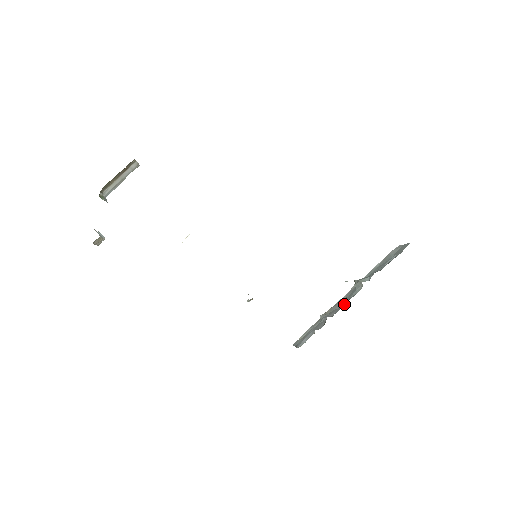
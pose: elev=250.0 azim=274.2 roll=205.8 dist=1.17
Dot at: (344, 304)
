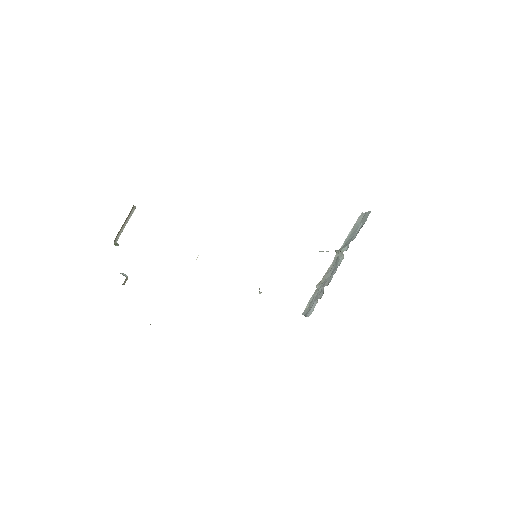
Dot at: (334, 273)
